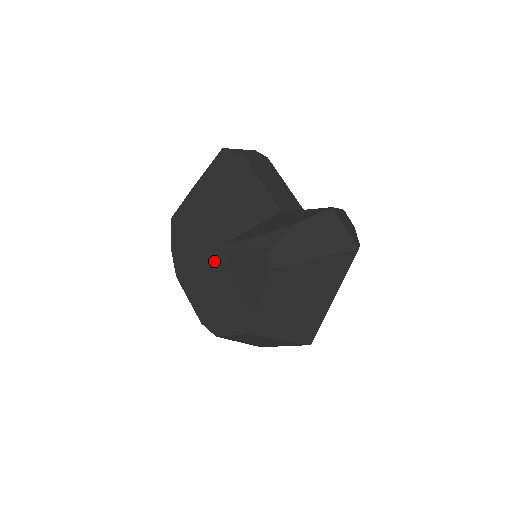
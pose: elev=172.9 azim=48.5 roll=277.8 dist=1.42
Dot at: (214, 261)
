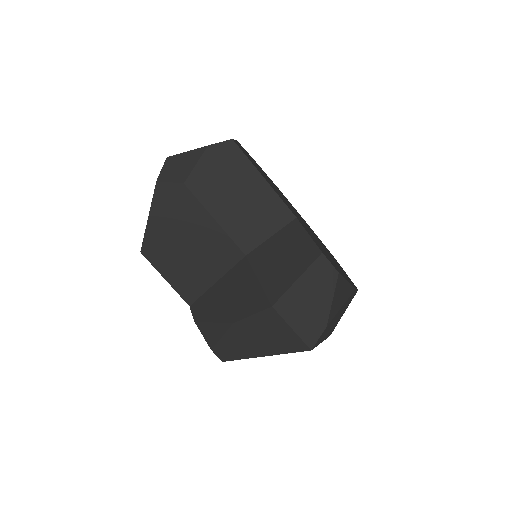
Dot at: occluded
